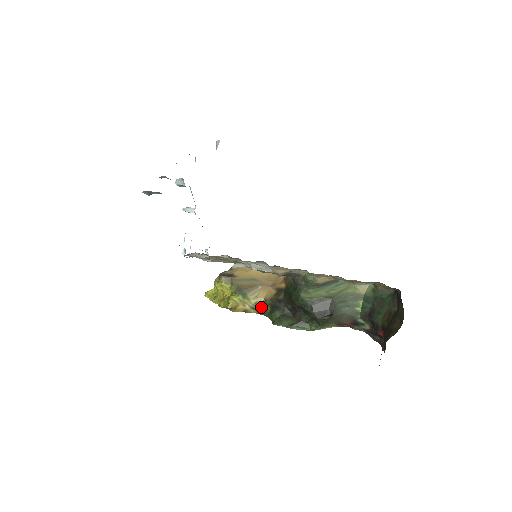
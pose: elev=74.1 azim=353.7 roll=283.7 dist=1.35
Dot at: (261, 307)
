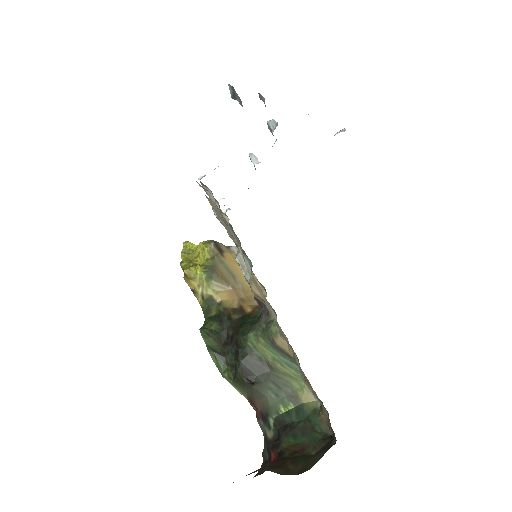
Dot at: (210, 304)
